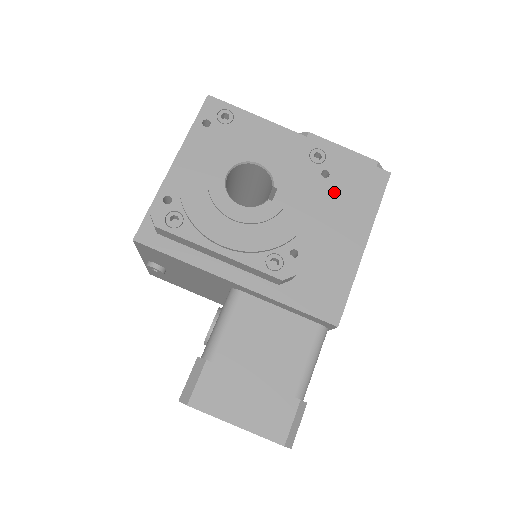
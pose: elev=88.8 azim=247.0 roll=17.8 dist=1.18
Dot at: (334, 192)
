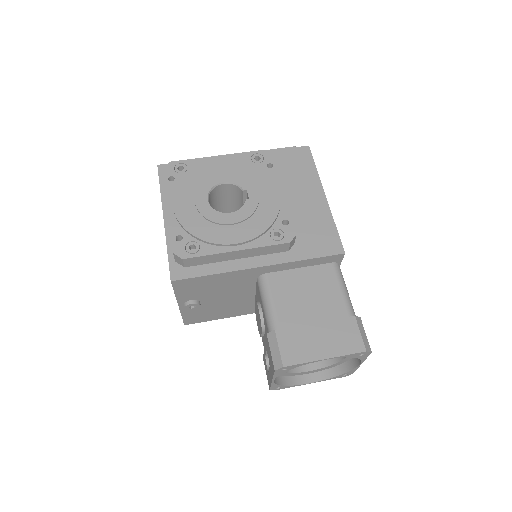
Dot at: (282, 176)
